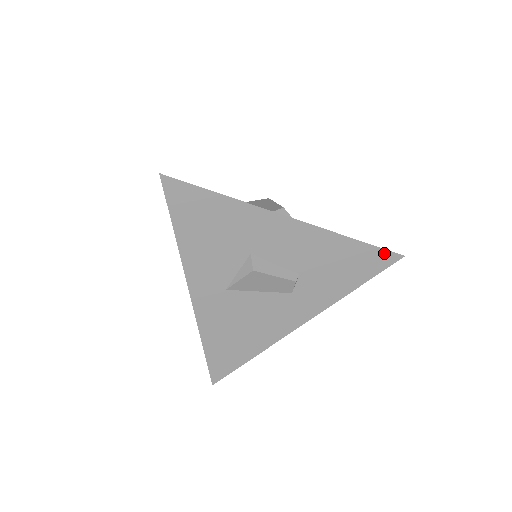
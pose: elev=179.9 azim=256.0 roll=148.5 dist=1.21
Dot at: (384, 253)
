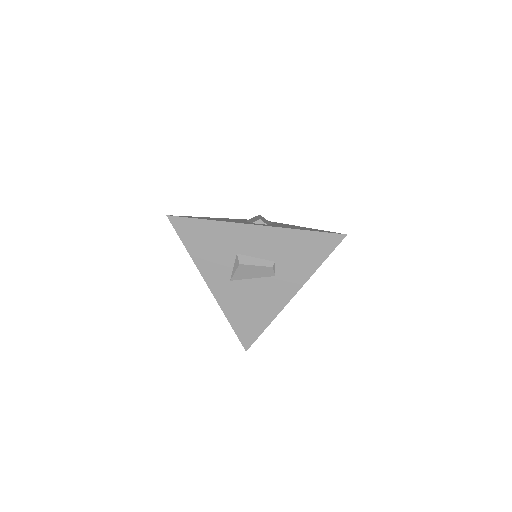
Dot at: (330, 235)
